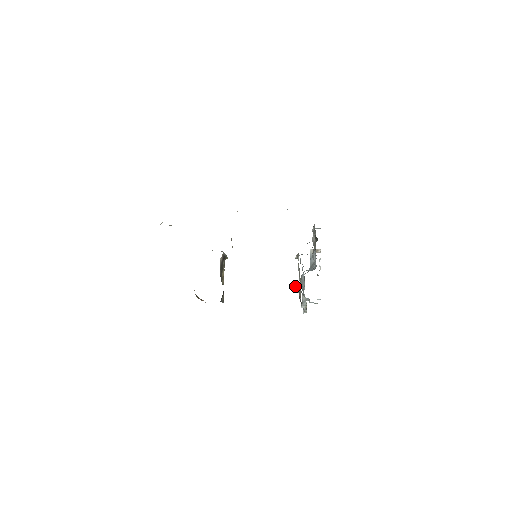
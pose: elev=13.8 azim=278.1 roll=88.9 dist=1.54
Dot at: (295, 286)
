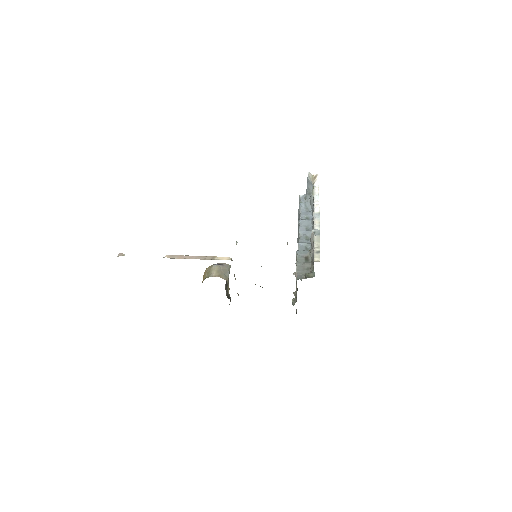
Dot at: occluded
